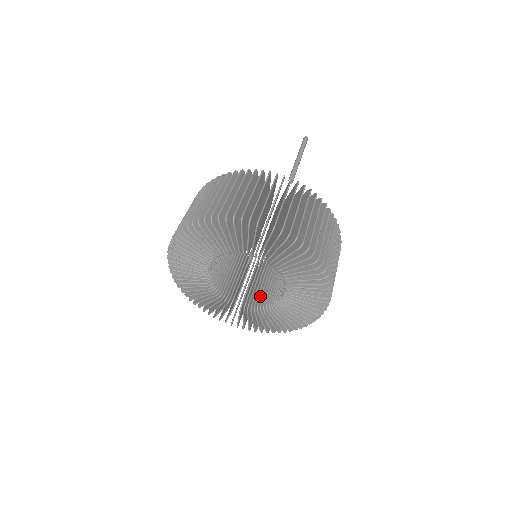
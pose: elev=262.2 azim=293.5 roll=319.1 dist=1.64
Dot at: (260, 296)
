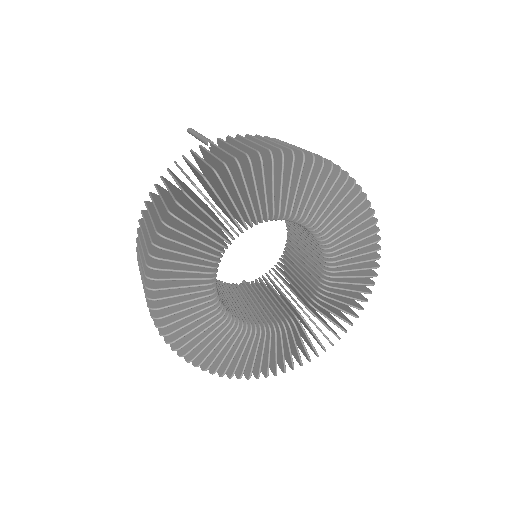
Dot at: occluded
